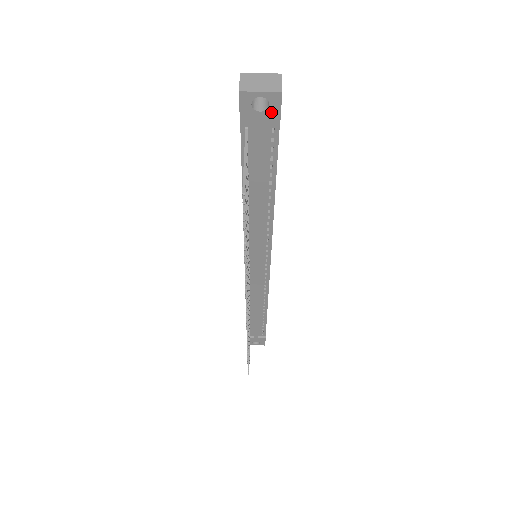
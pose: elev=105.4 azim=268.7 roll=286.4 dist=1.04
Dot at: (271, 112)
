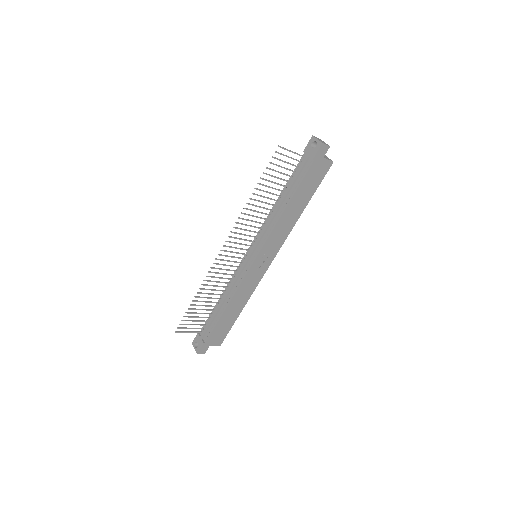
Dot at: (315, 150)
